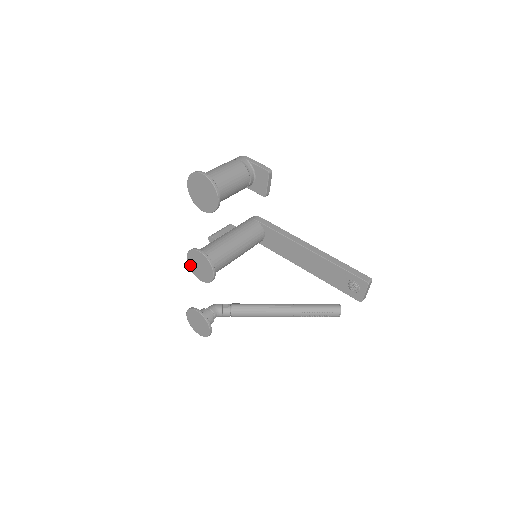
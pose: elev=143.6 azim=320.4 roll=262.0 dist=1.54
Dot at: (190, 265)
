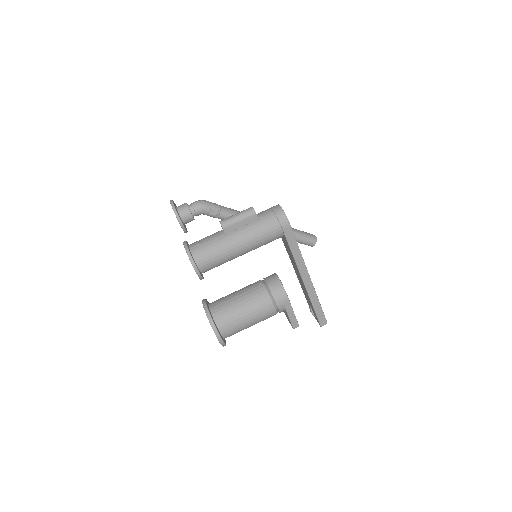
Dot at: occluded
